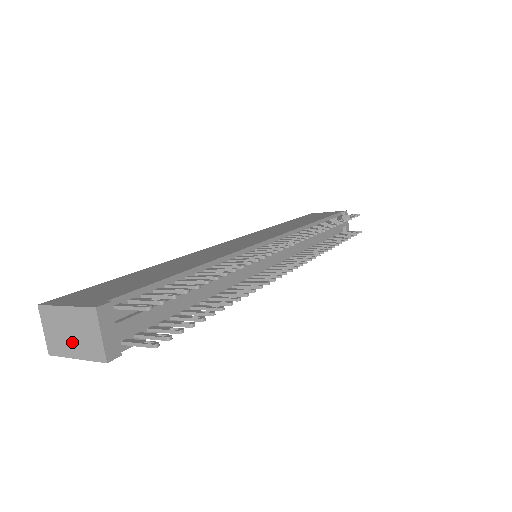
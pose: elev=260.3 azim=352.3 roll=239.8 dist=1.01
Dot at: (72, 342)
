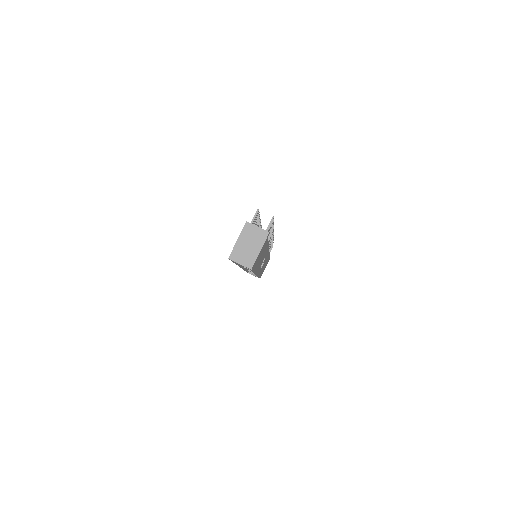
Dot at: (253, 248)
